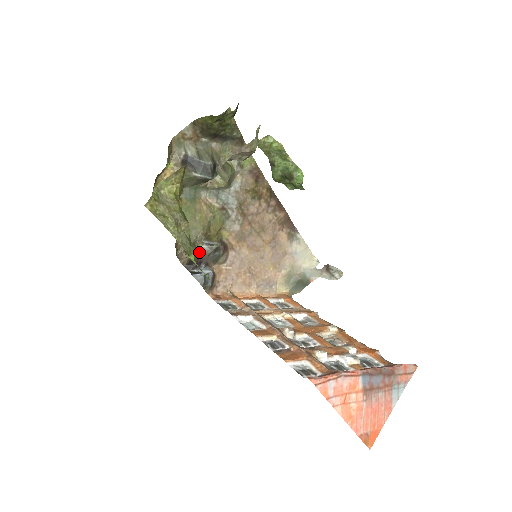
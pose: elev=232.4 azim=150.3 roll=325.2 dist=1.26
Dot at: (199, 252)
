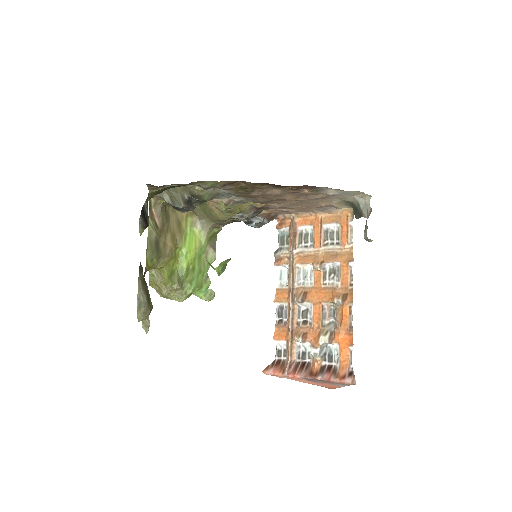
Dot at: (237, 221)
